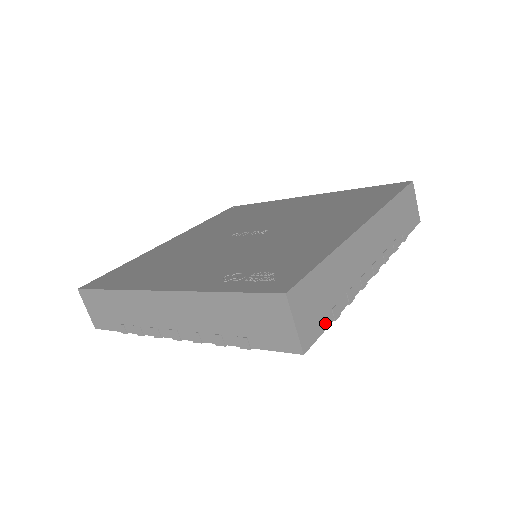
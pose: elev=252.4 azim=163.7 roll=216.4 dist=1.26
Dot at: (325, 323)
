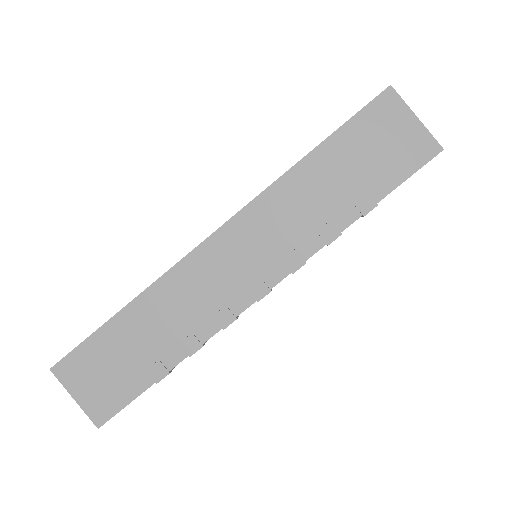
Dot at: (135, 389)
